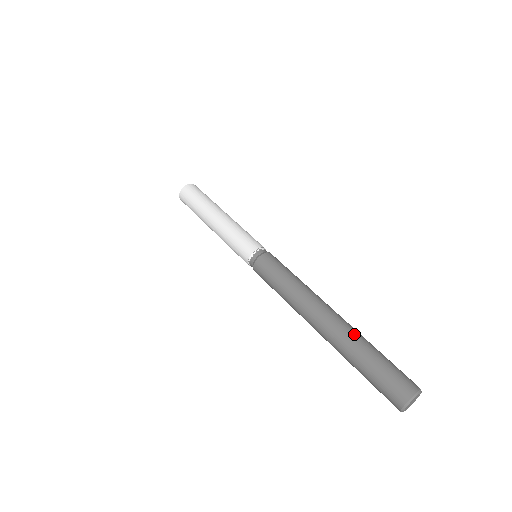
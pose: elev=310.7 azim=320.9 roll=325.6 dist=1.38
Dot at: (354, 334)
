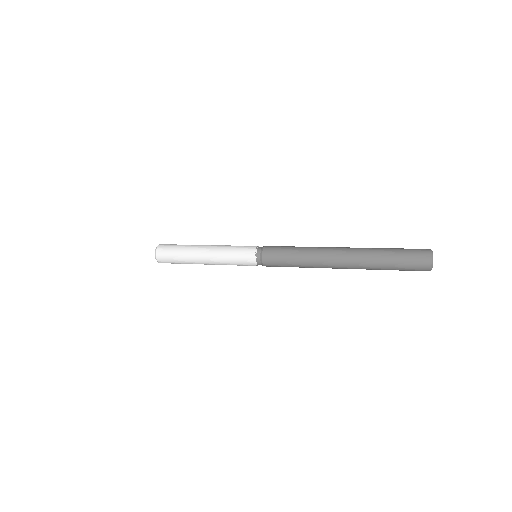
Dot at: (367, 251)
